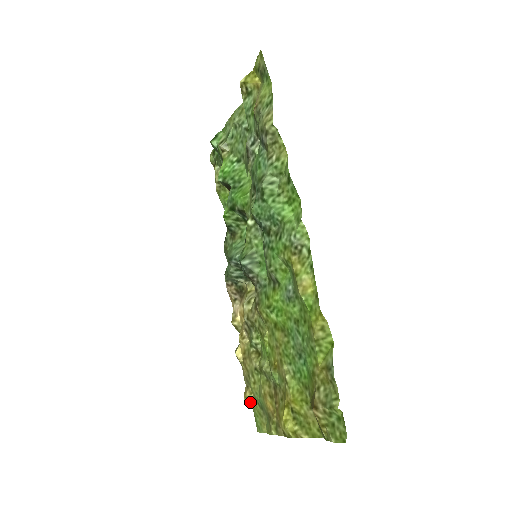
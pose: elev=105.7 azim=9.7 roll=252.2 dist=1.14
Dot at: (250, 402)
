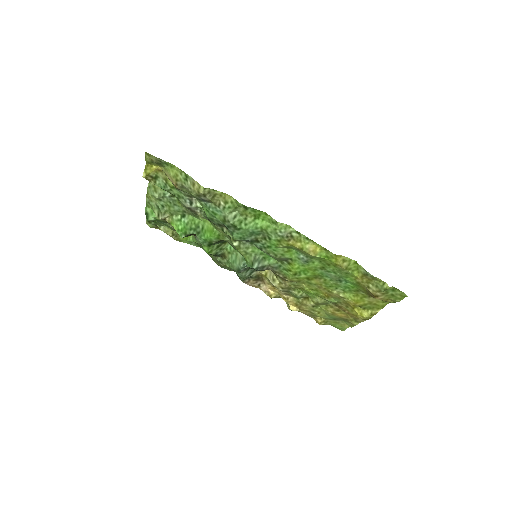
Dot at: (324, 323)
